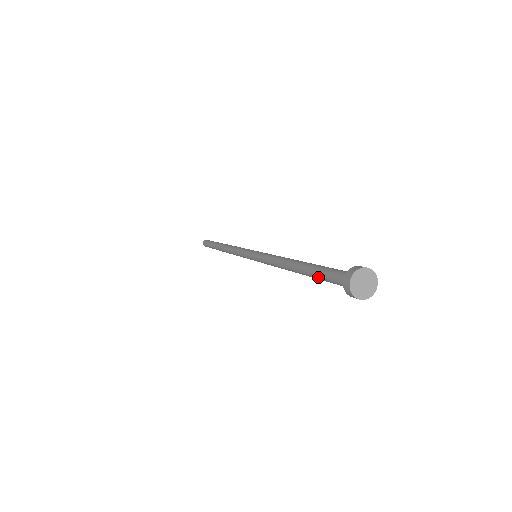
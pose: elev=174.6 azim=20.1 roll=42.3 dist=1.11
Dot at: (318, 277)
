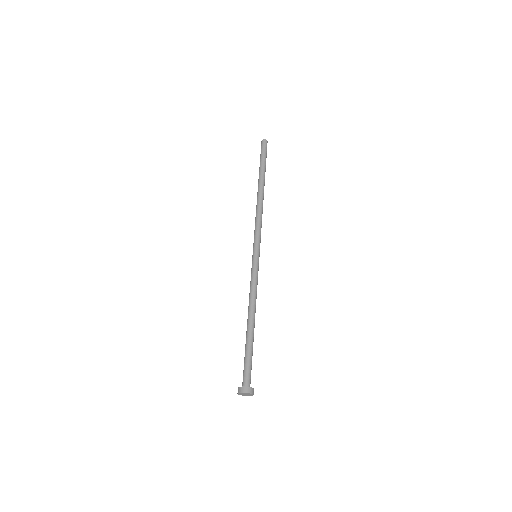
Dot at: (245, 354)
